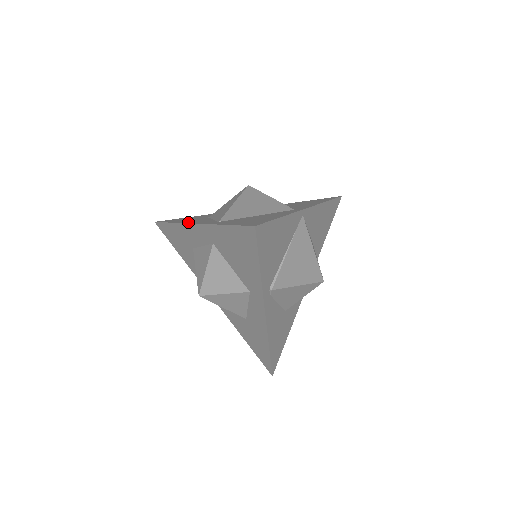
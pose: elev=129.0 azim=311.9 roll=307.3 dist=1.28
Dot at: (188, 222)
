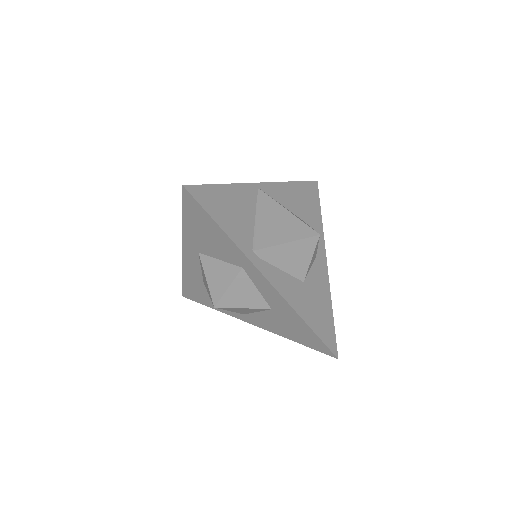
Dot at: occluded
